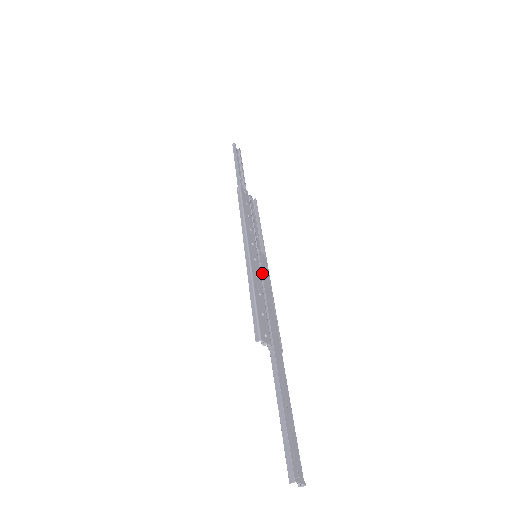
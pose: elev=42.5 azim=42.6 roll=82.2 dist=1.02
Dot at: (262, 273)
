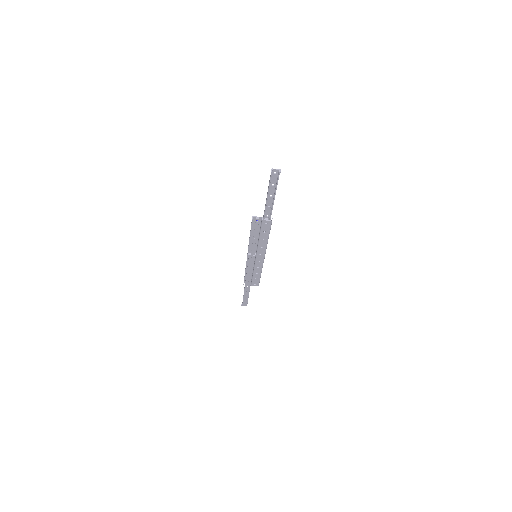
Dot at: occluded
